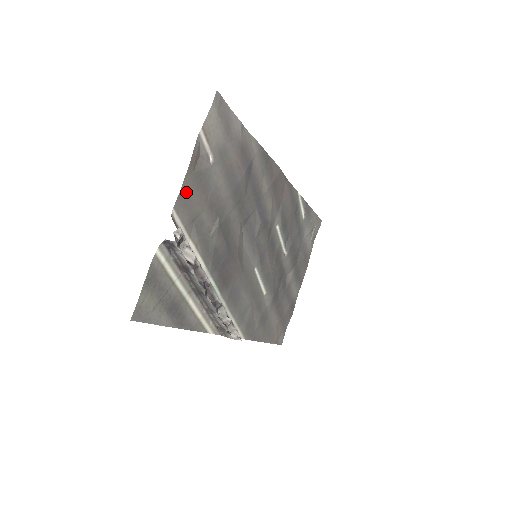
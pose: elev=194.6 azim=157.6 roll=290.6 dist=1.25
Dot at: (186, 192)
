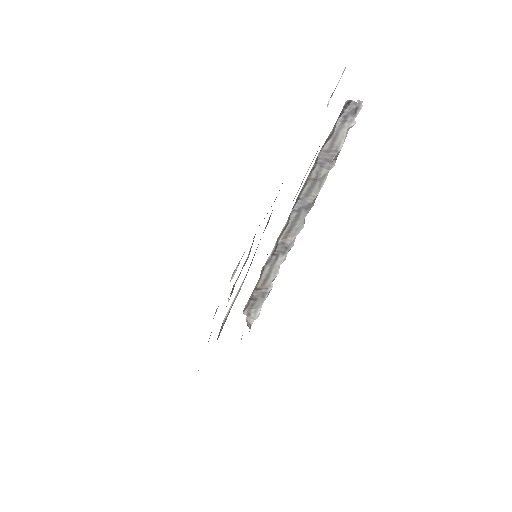
Dot at: occluded
